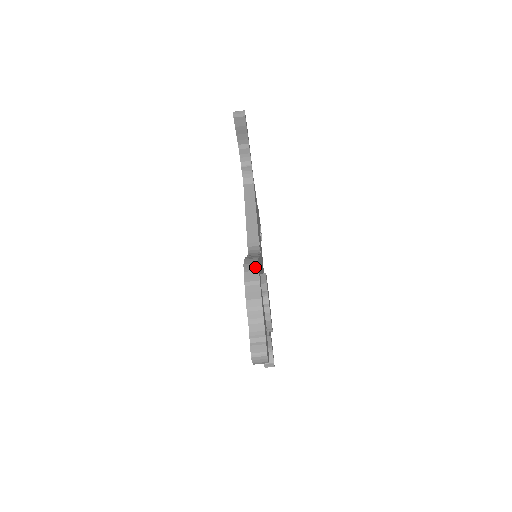
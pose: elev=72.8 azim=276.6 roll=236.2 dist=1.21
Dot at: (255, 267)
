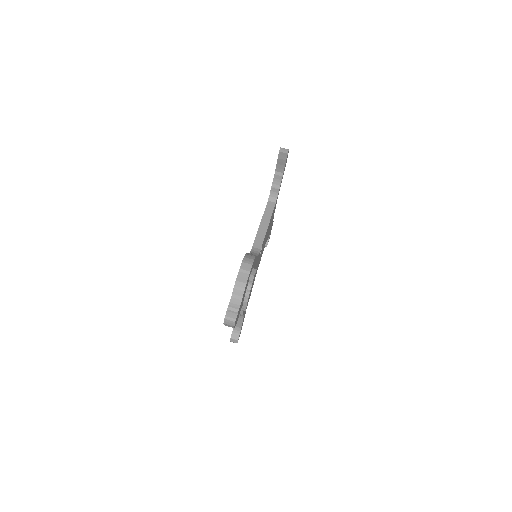
Dot at: (251, 262)
